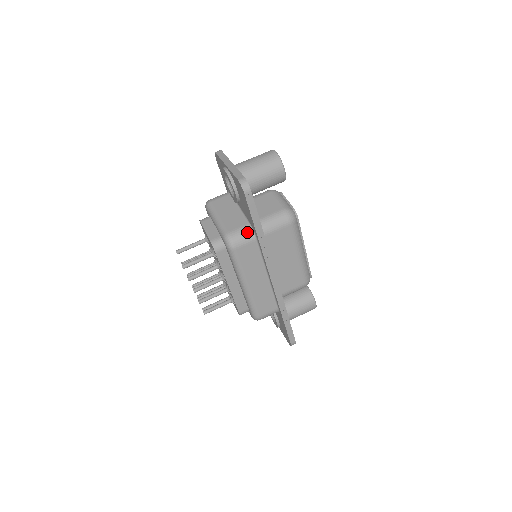
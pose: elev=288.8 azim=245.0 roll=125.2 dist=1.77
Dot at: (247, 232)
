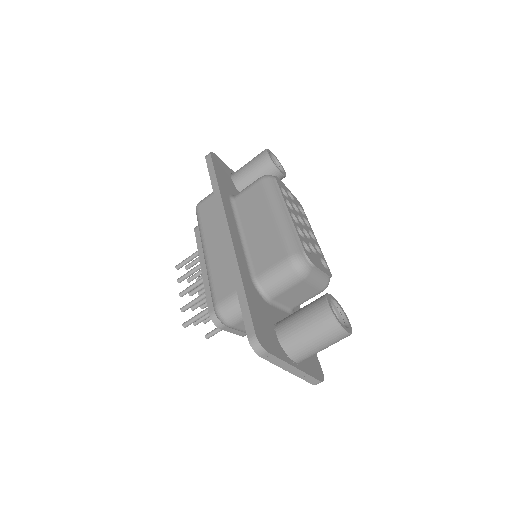
Dot at: occluded
